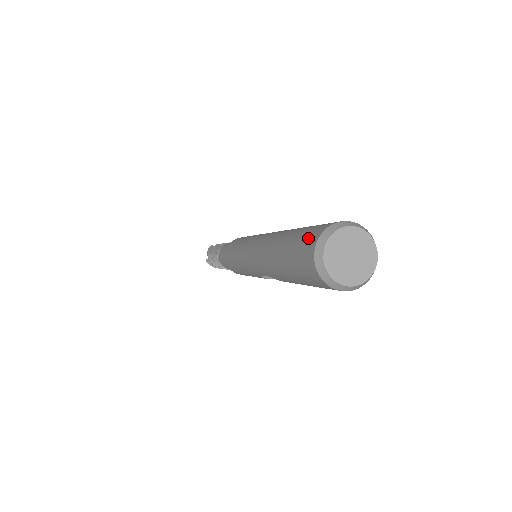
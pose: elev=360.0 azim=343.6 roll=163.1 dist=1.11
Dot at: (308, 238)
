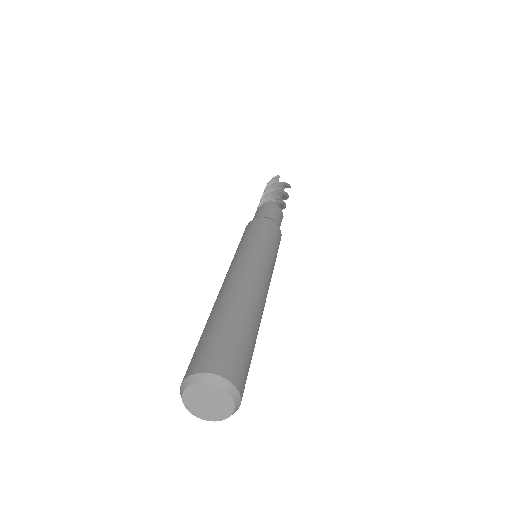
Dot at: (196, 359)
